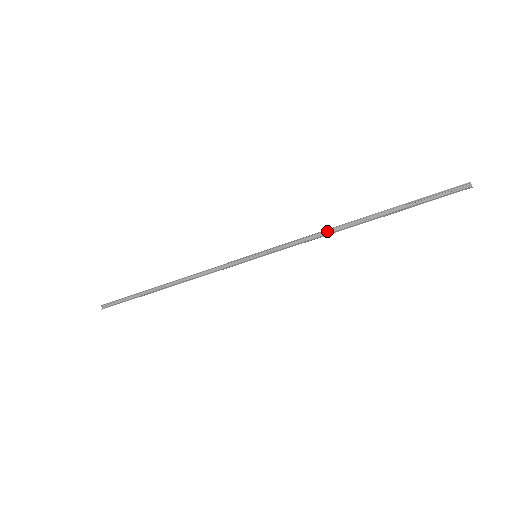
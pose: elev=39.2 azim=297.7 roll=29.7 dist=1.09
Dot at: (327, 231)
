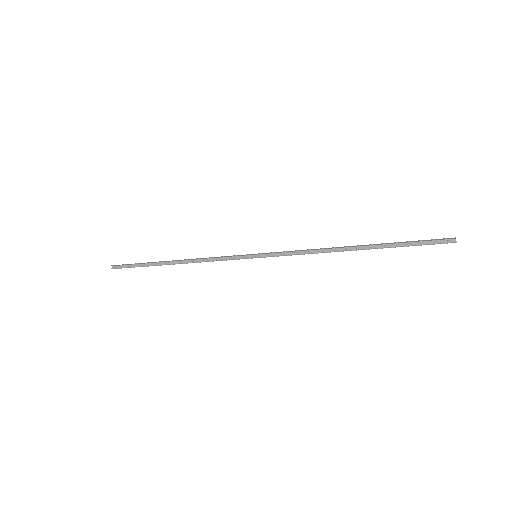
Dot at: (323, 250)
